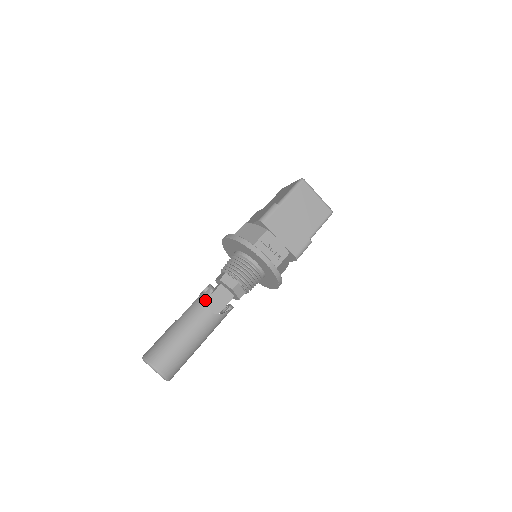
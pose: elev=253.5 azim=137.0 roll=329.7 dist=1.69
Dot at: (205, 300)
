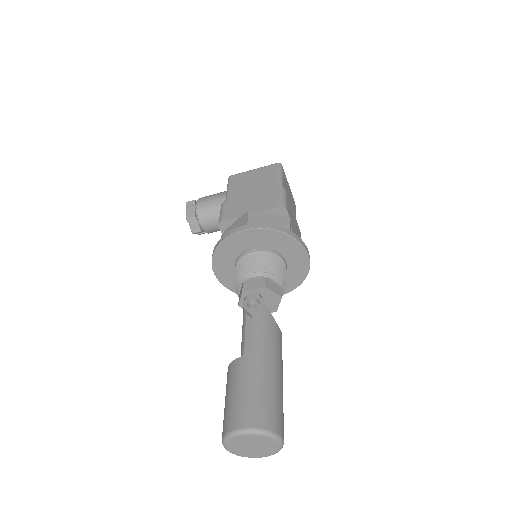
Dot at: (269, 316)
